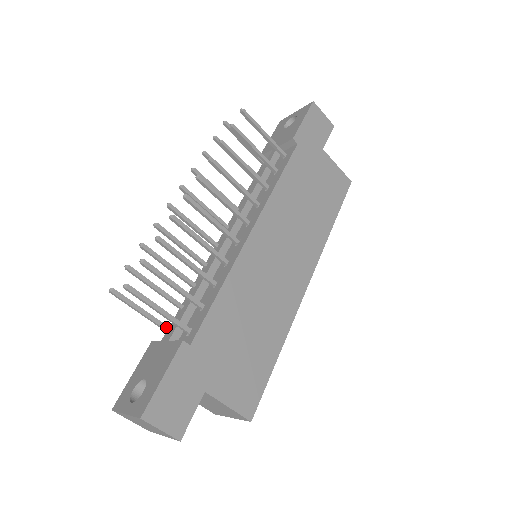
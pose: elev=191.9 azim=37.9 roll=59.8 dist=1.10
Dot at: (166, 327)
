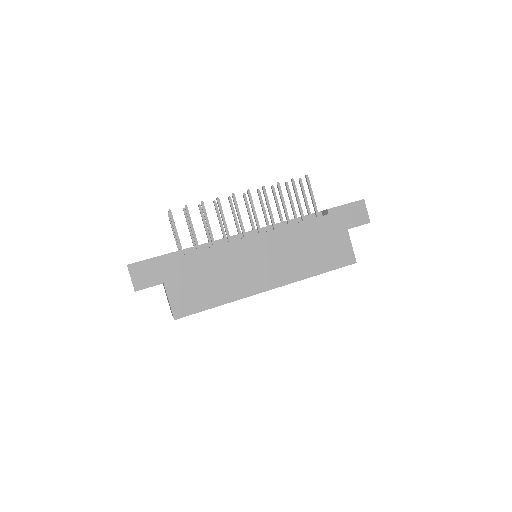
Dot at: occluded
